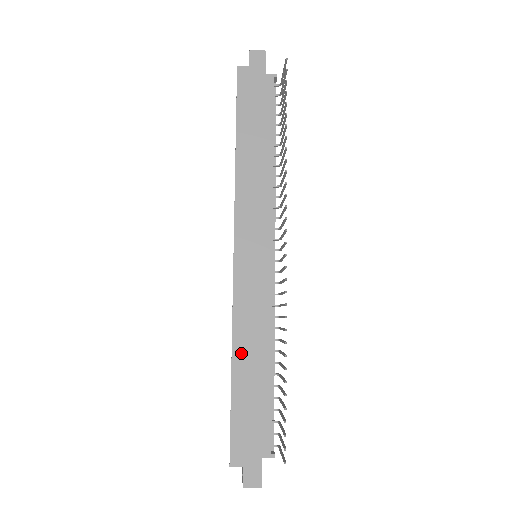
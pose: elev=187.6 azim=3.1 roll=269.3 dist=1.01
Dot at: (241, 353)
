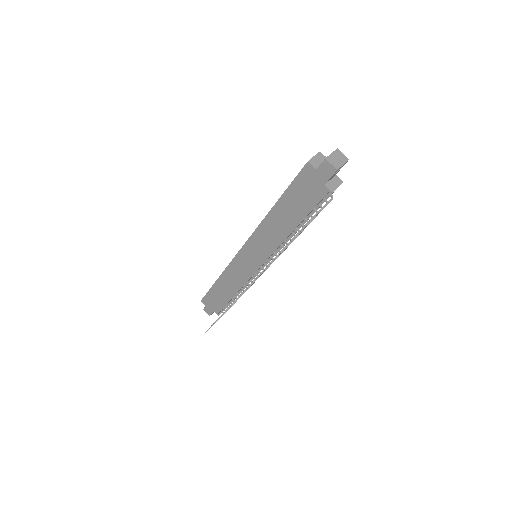
Dot at: (223, 280)
